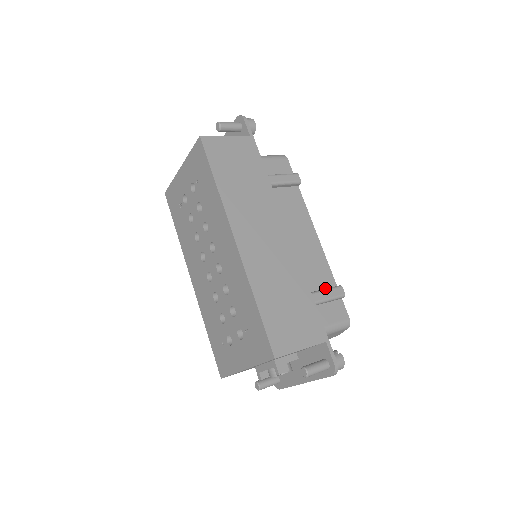
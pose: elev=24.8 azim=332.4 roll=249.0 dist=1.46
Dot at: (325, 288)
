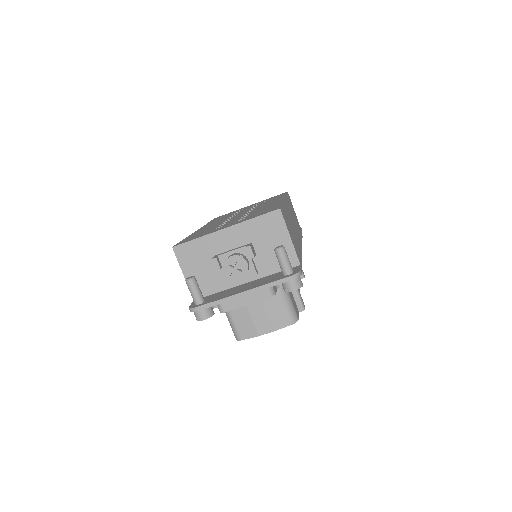
Dot at: occluded
